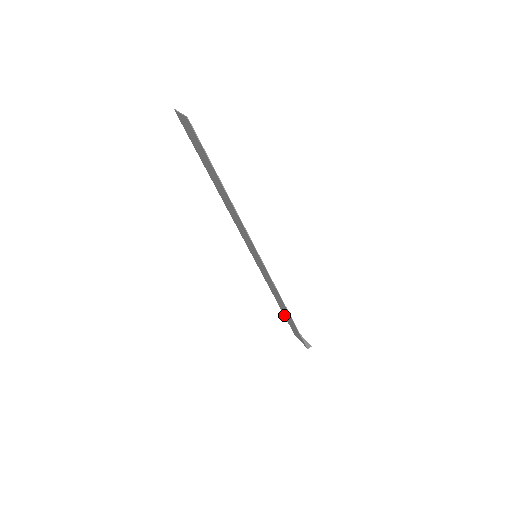
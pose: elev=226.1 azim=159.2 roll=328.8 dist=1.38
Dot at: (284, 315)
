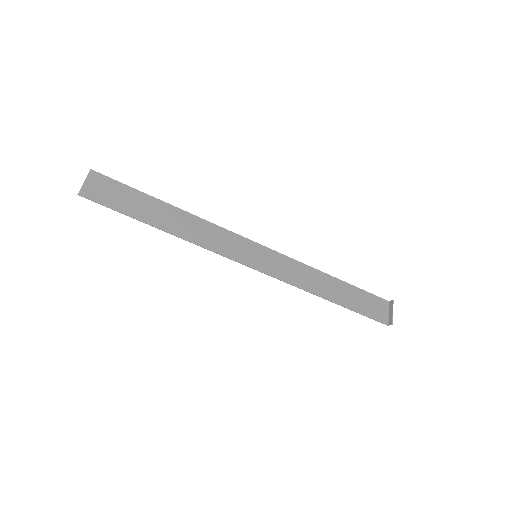
Dot at: (354, 287)
